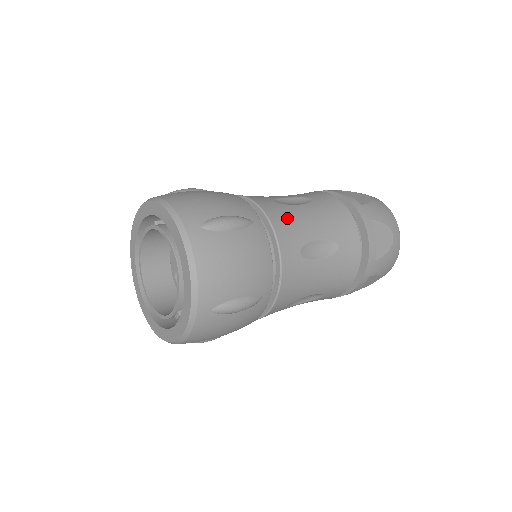
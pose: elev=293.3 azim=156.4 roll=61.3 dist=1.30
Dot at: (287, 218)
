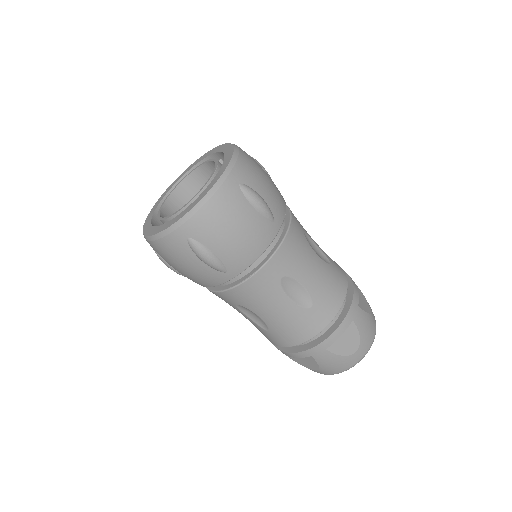
Dot at: (299, 249)
